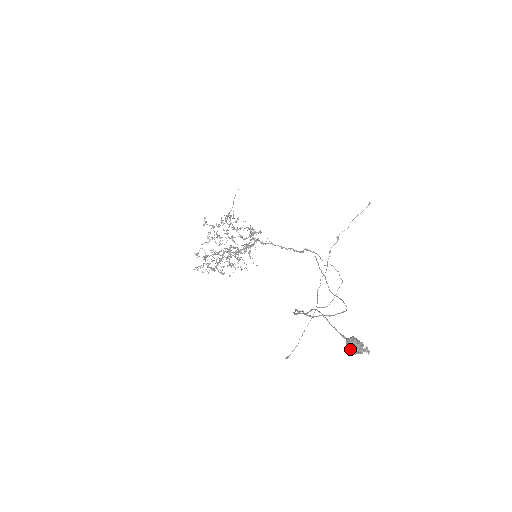
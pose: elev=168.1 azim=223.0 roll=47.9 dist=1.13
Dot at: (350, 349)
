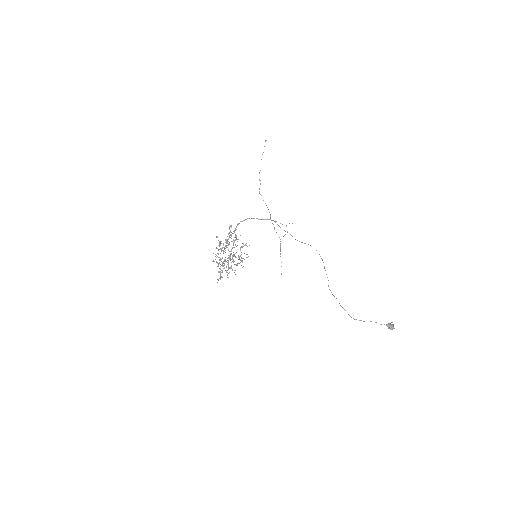
Dot at: occluded
